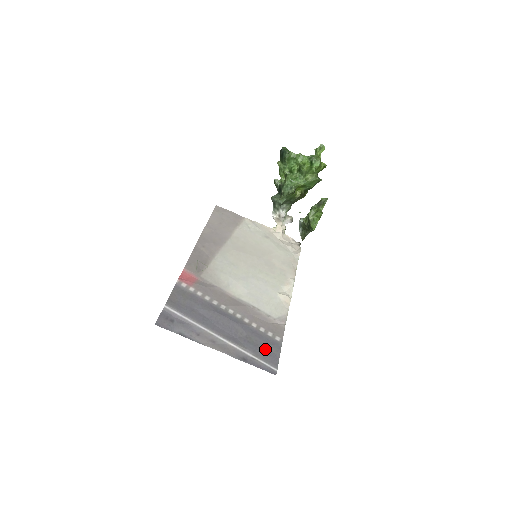
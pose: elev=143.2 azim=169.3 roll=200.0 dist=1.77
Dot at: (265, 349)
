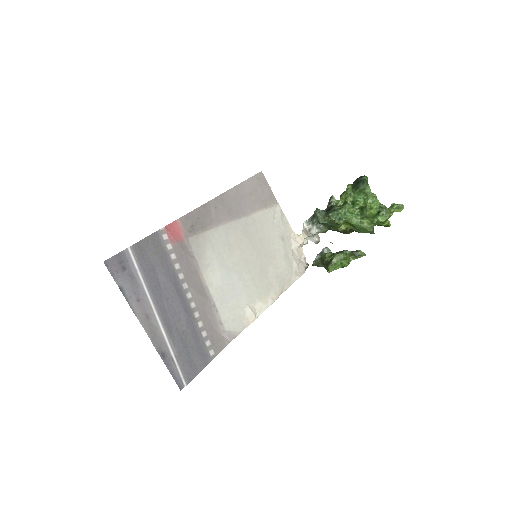
Dot at: (191, 356)
